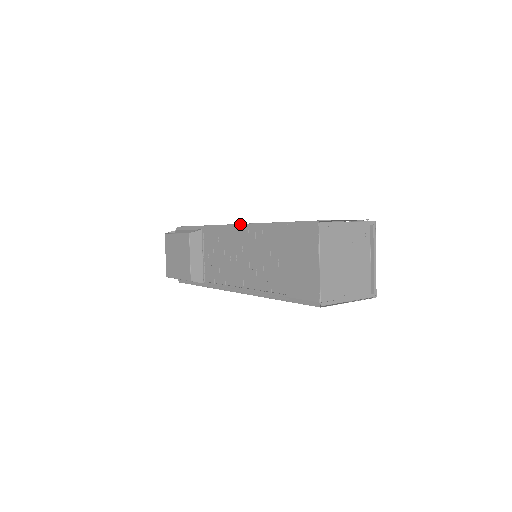
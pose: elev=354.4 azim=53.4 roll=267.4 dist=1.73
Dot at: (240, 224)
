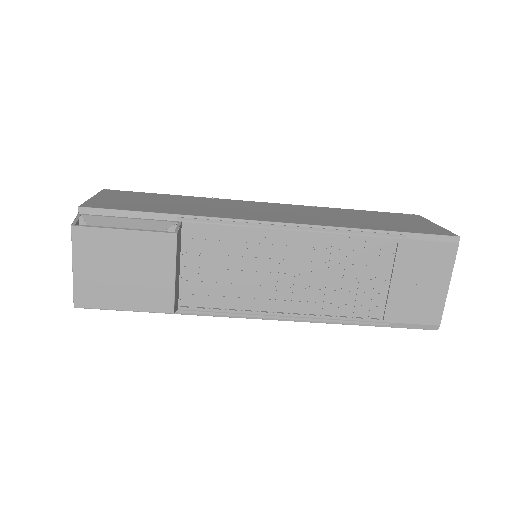
Dot at: (298, 224)
